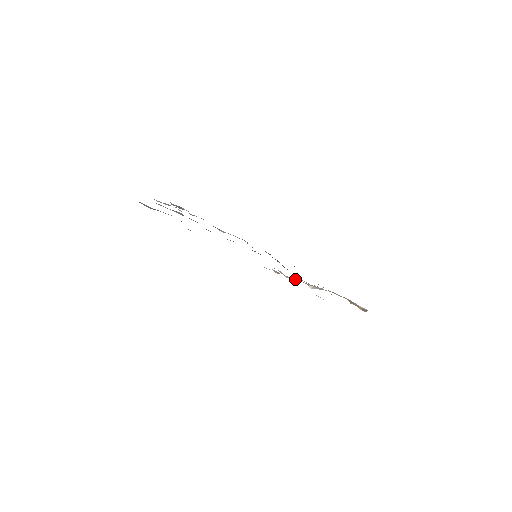
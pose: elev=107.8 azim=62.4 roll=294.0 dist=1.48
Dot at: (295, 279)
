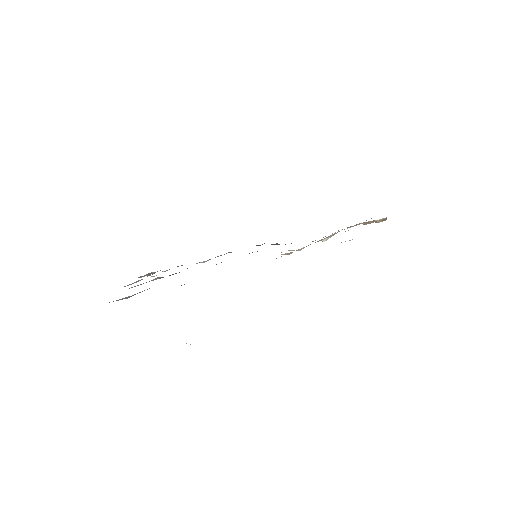
Dot at: (308, 245)
